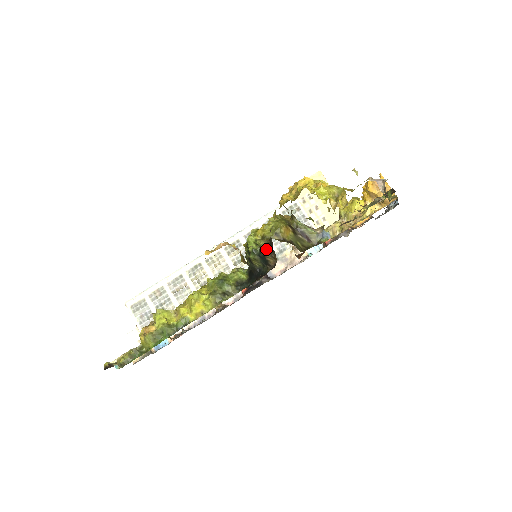
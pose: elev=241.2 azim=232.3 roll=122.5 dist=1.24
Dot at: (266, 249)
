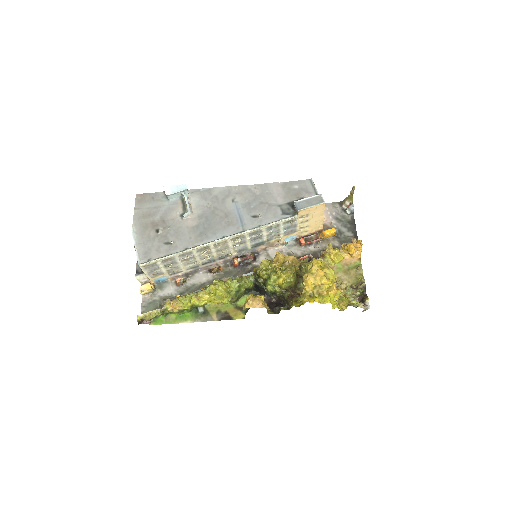
Dot at: (279, 295)
